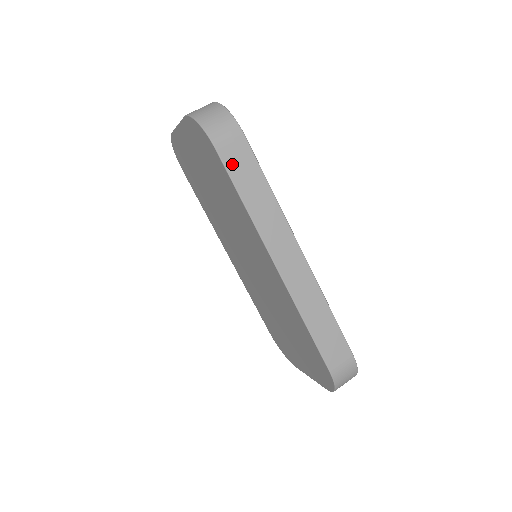
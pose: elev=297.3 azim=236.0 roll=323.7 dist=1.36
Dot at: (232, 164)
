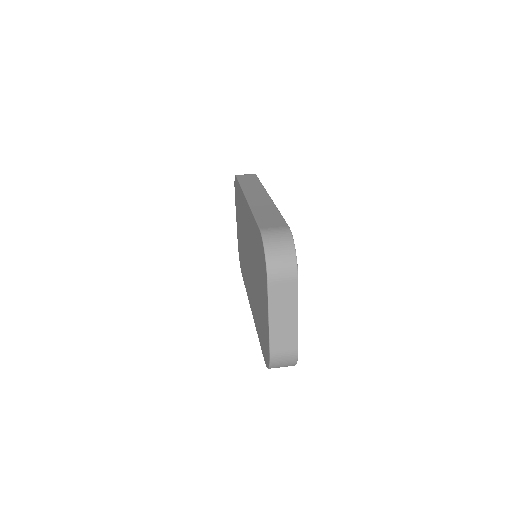
Dot at: (242, 178)
